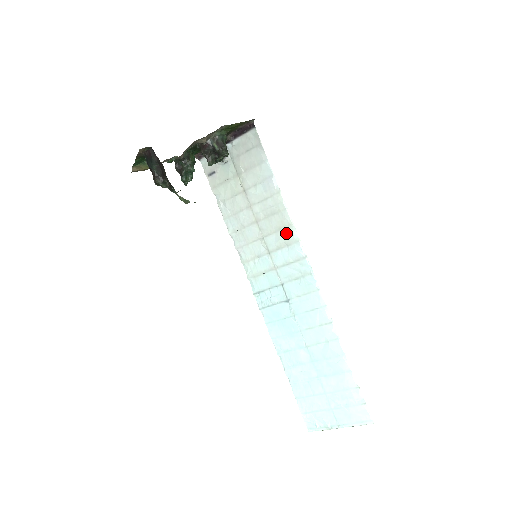
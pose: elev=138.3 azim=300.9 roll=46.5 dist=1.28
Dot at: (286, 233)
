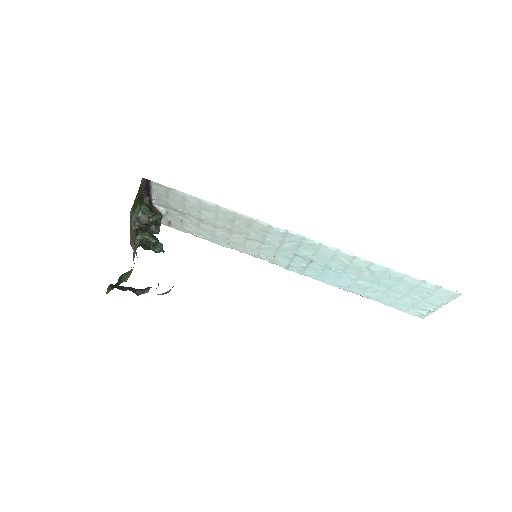
Dot at: (256, 226)
